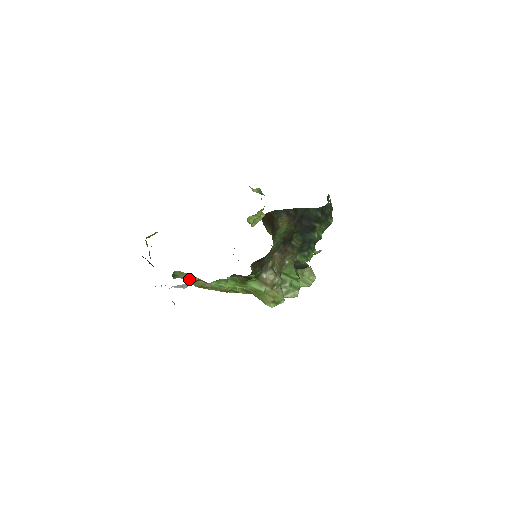
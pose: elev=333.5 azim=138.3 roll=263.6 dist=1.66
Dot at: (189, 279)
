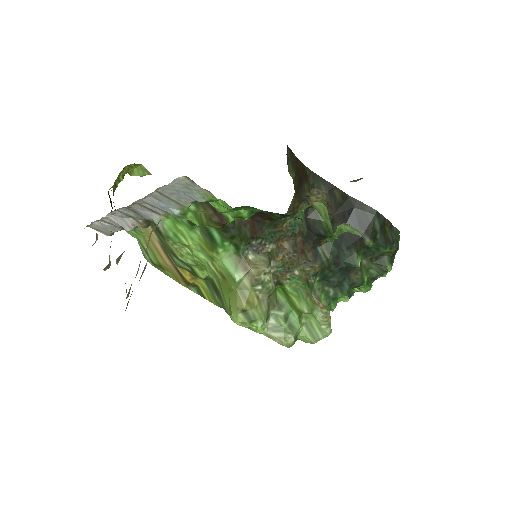
Dot at: (146, 240)
